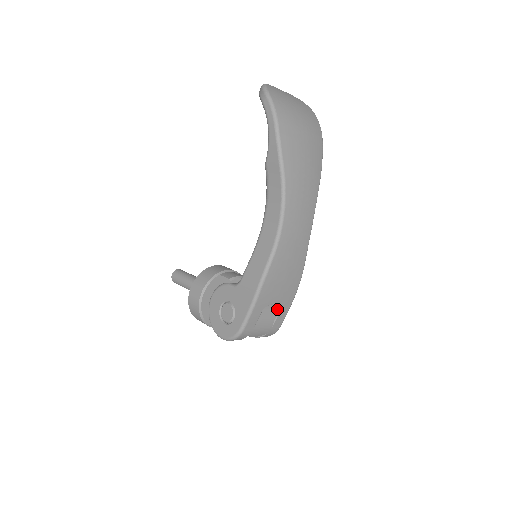
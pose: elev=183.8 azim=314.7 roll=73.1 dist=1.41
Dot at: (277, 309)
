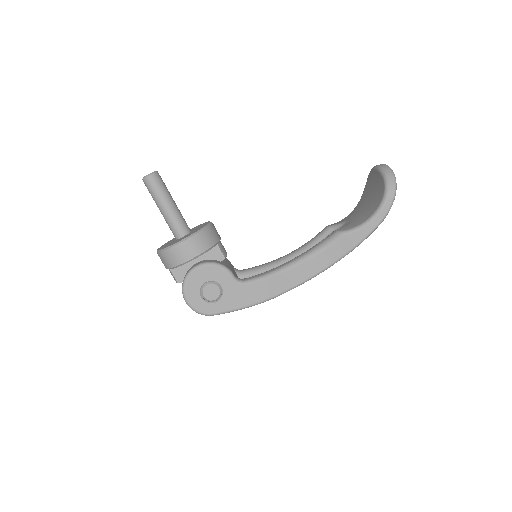
Dot at: occluded
